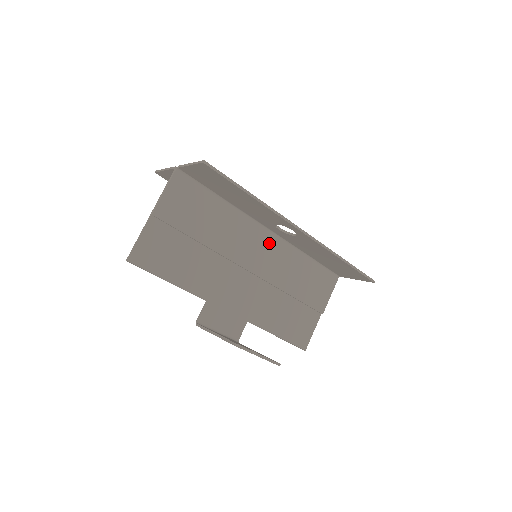
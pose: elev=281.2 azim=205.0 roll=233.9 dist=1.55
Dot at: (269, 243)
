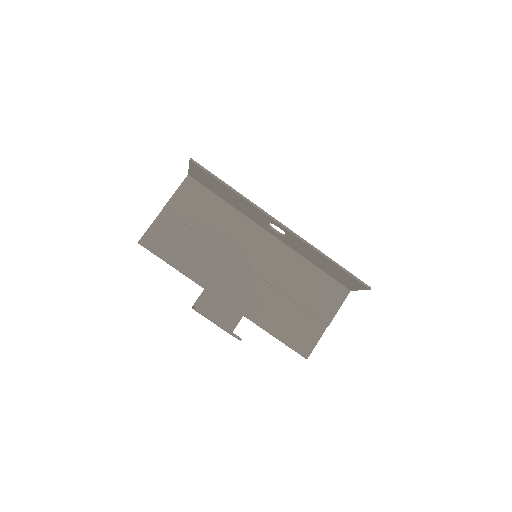
Dot at: (271, 246)
